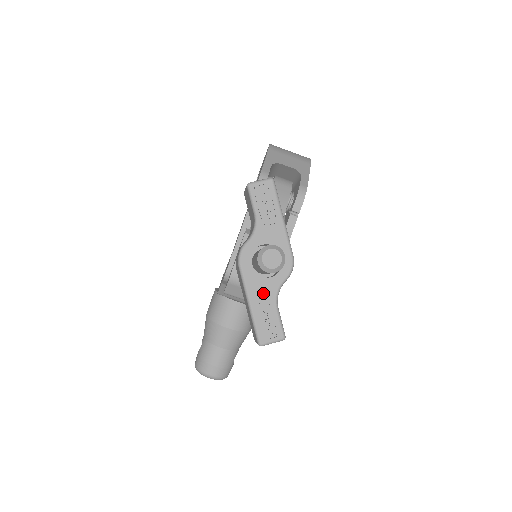
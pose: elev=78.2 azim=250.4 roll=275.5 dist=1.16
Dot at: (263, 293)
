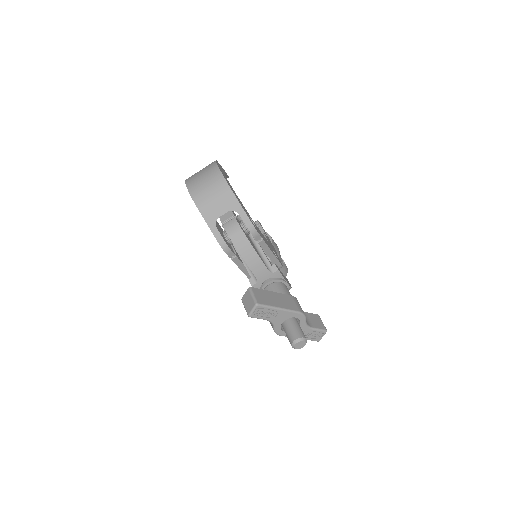
Dot at: occluded
